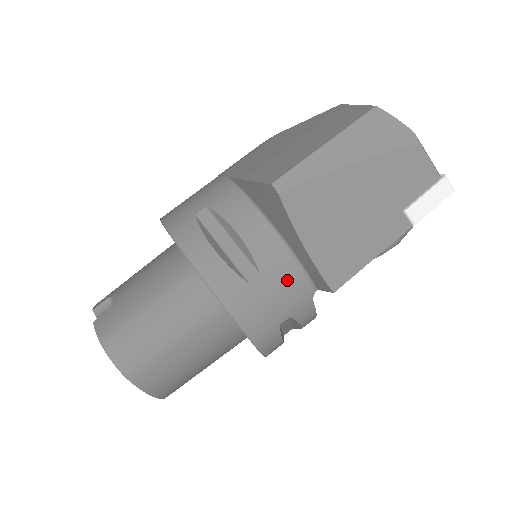
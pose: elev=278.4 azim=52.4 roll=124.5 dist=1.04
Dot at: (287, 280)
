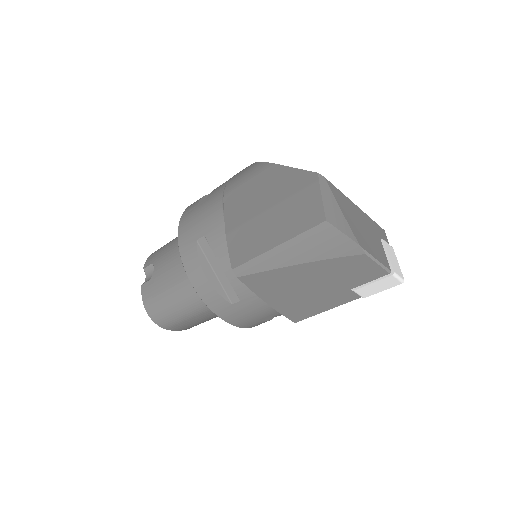
Dot at: (262, 304)
